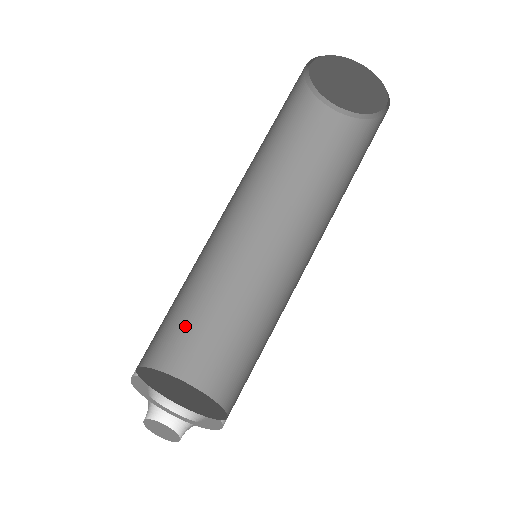
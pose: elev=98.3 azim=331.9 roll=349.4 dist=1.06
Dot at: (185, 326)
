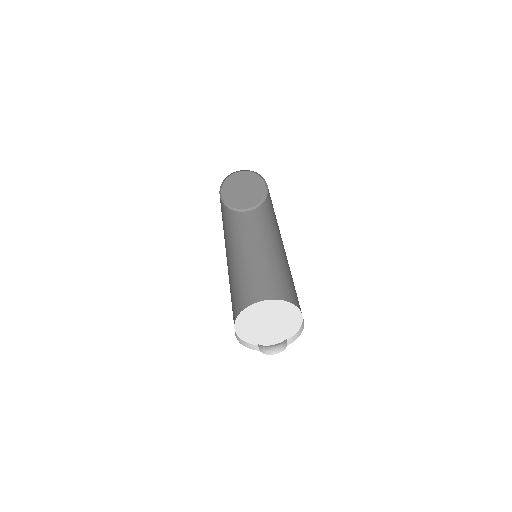
Dot at: occluded
